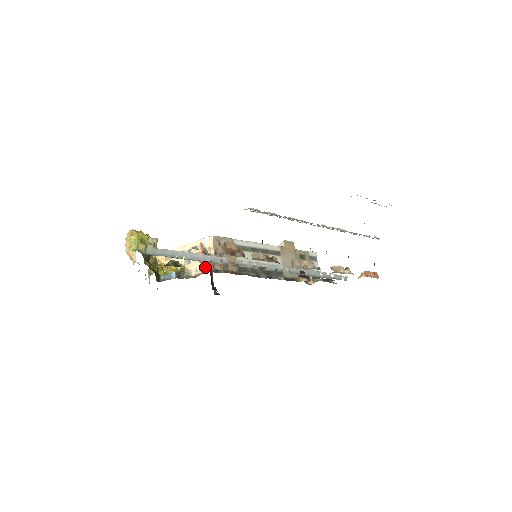
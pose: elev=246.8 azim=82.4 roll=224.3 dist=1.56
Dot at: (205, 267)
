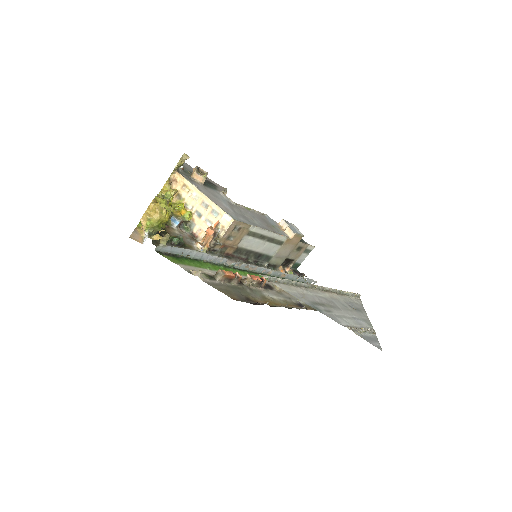
Dot at: (205, 251)
